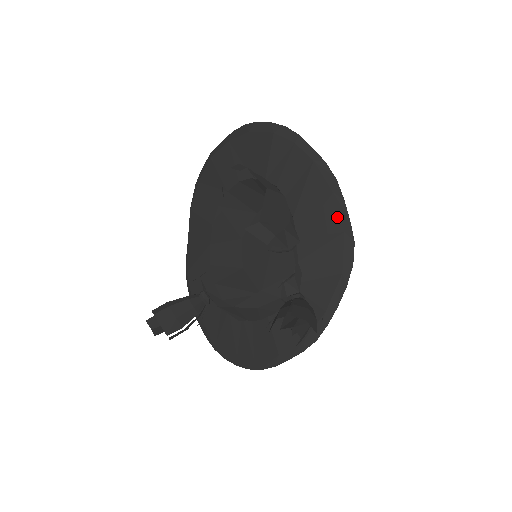
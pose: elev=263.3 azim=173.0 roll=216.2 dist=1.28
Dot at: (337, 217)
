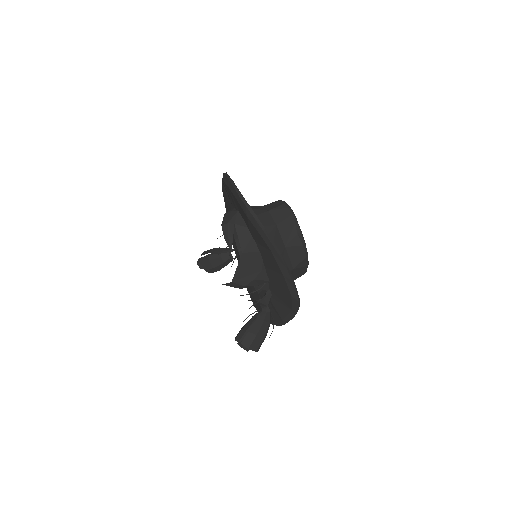
Dot at: (287, 287)
